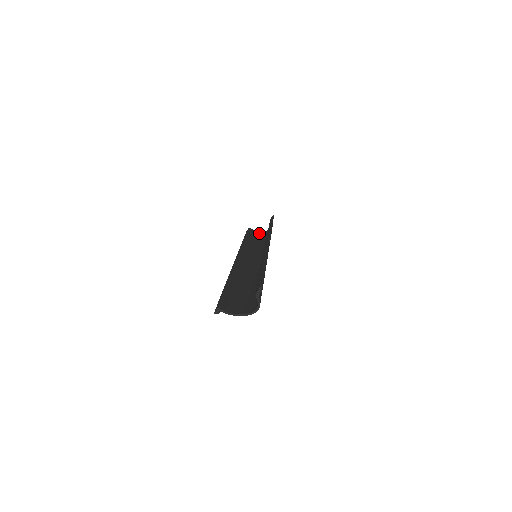
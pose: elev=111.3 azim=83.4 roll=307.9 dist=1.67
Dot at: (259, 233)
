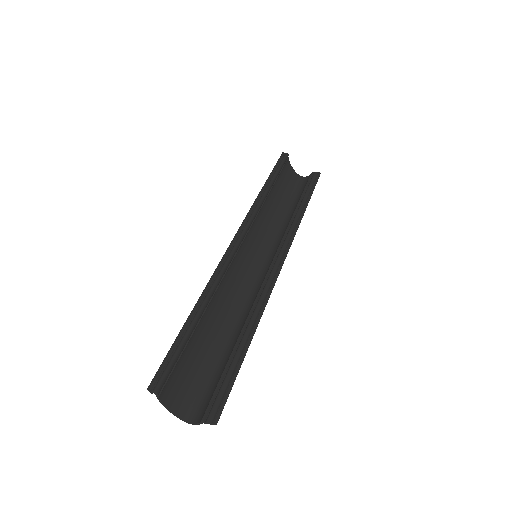
Dot at: (289, 173)
